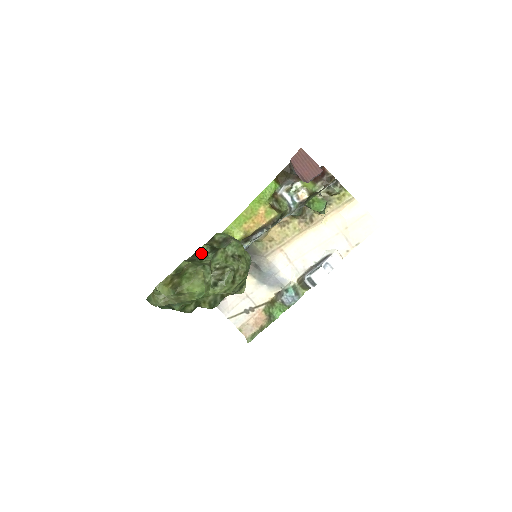
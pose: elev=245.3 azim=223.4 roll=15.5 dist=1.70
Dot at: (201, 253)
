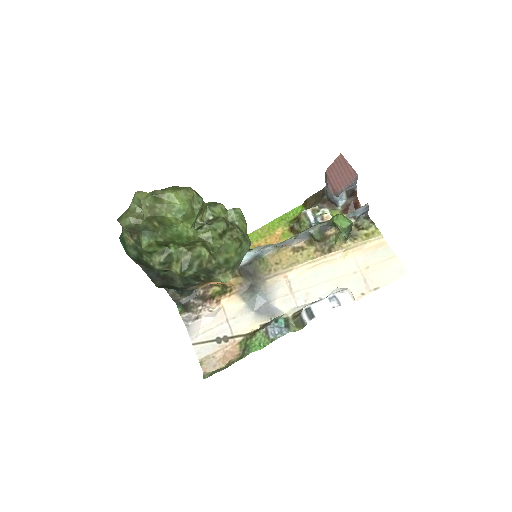
Dot at: occluded
